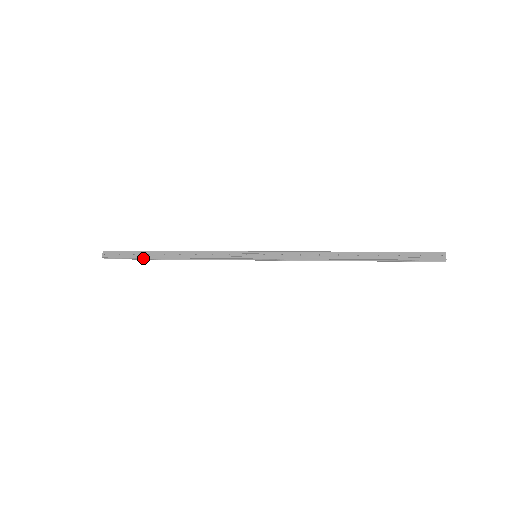
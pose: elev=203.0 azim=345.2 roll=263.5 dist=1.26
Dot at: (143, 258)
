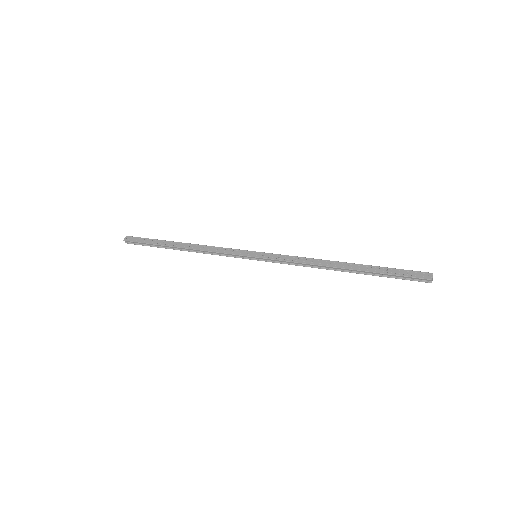
Dot at: (158, 246)
